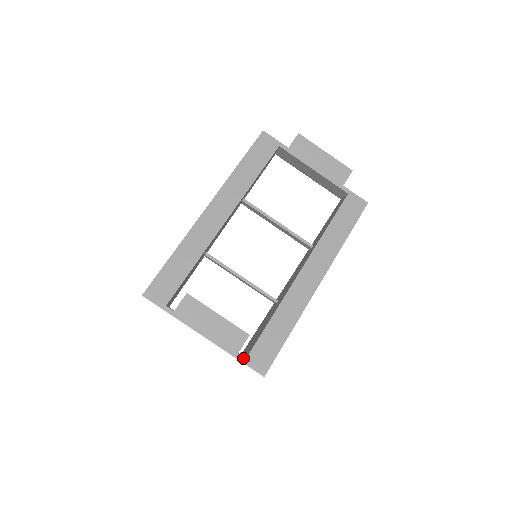
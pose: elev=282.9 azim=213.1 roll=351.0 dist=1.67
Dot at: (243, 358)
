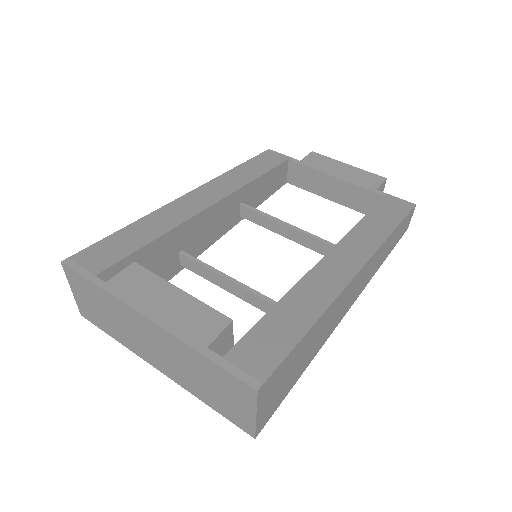
Dot at: (216, 355)
